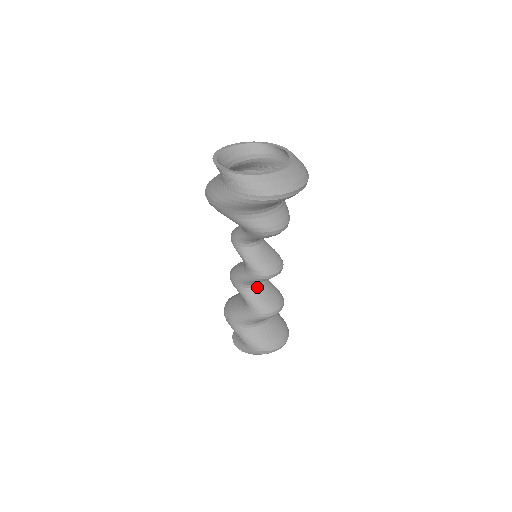
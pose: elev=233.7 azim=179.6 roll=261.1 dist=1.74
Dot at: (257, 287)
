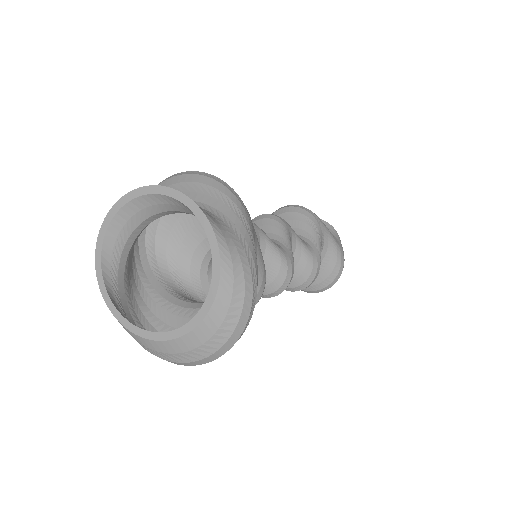
Dot at: occluded
